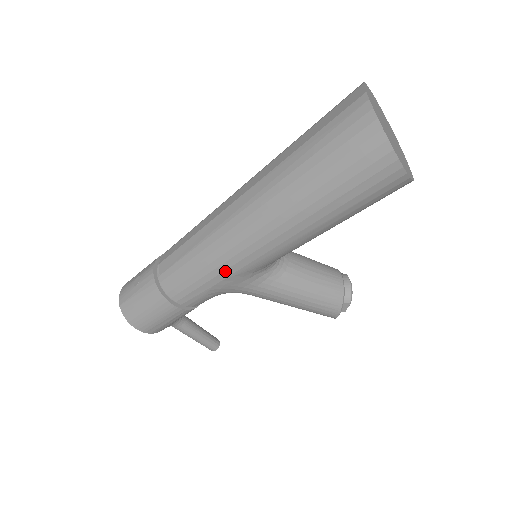
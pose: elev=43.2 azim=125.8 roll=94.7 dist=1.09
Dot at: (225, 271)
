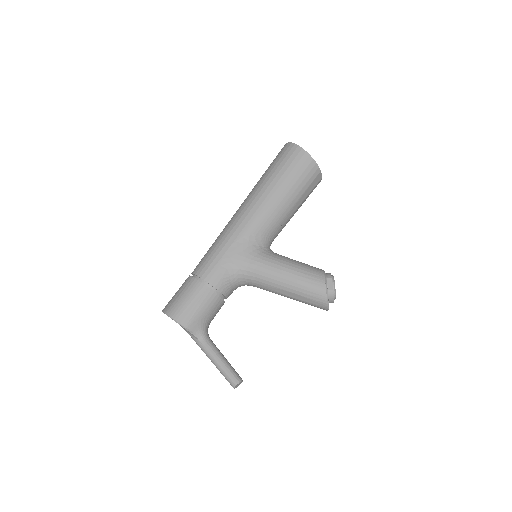
Dot at: (231, 238)
